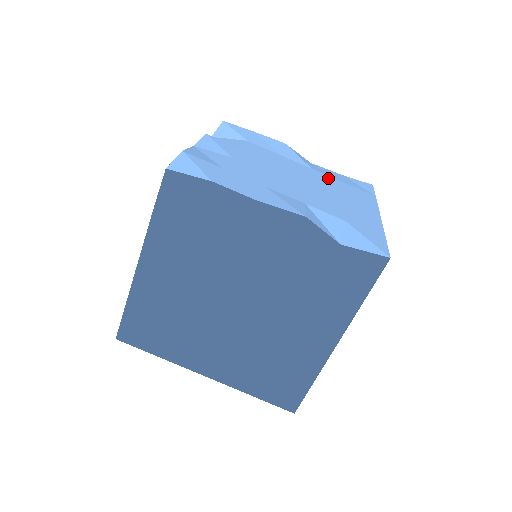
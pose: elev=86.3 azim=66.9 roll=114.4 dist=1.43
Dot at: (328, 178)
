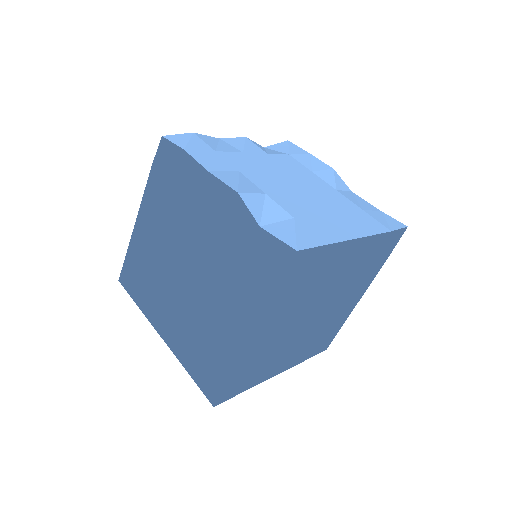
Dot at: (345, 200)
